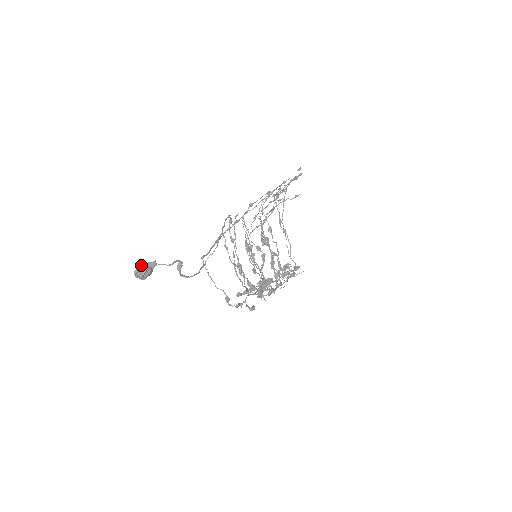
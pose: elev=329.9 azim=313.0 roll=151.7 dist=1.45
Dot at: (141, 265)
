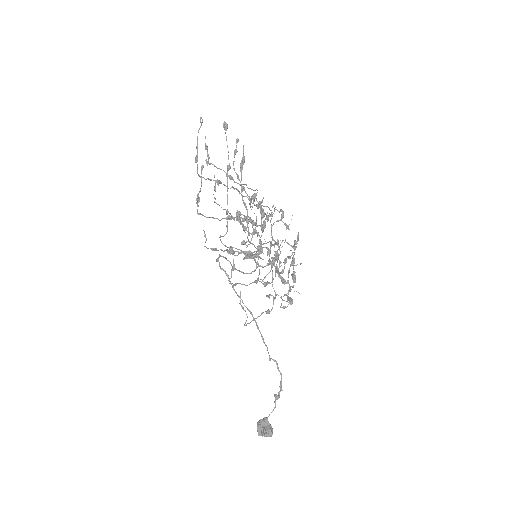
Dot at: (262, 432)
